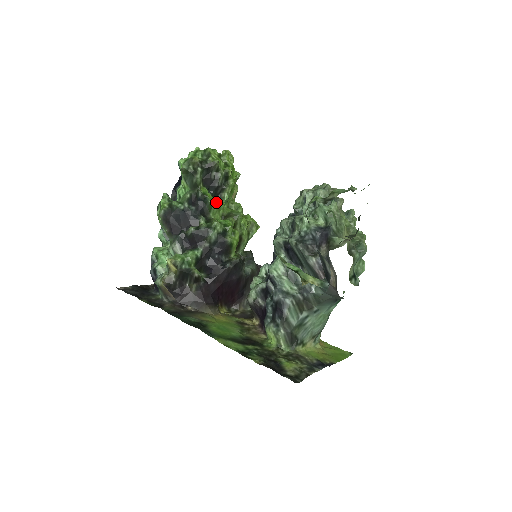
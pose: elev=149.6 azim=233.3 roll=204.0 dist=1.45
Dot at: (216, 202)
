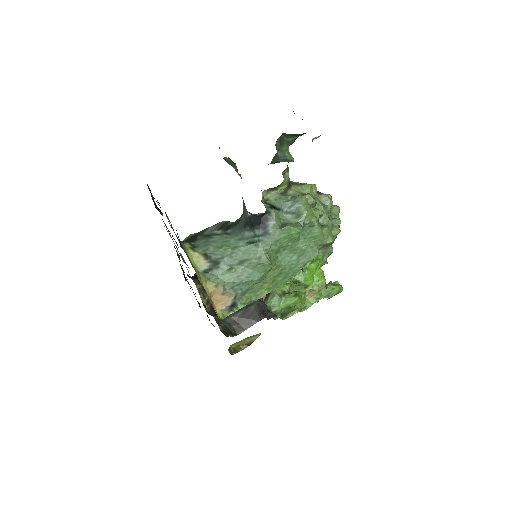
Dot at: occluded
